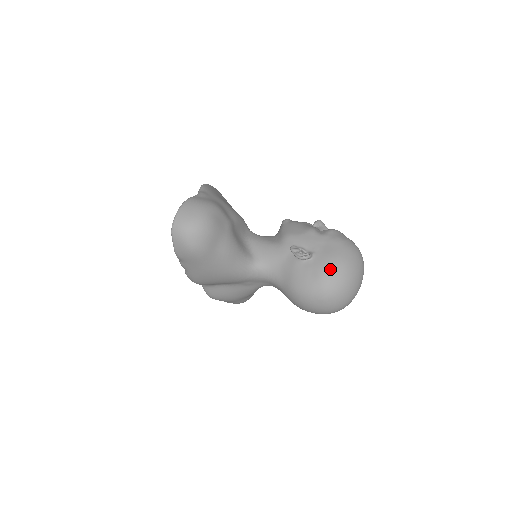
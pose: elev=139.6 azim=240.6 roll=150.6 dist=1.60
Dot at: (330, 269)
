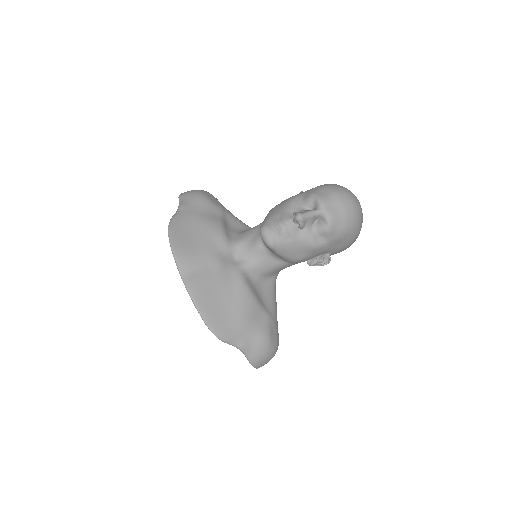
Dot at: occluded
